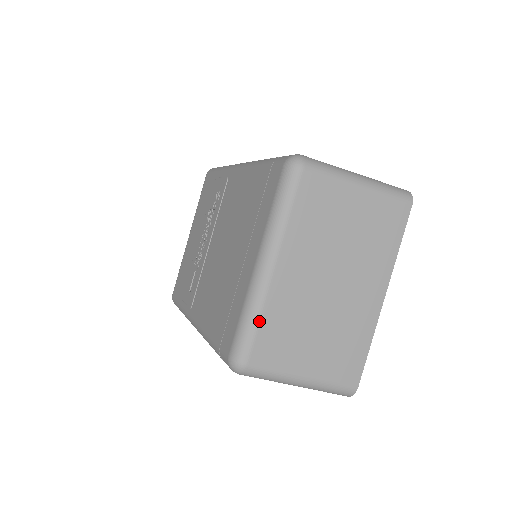
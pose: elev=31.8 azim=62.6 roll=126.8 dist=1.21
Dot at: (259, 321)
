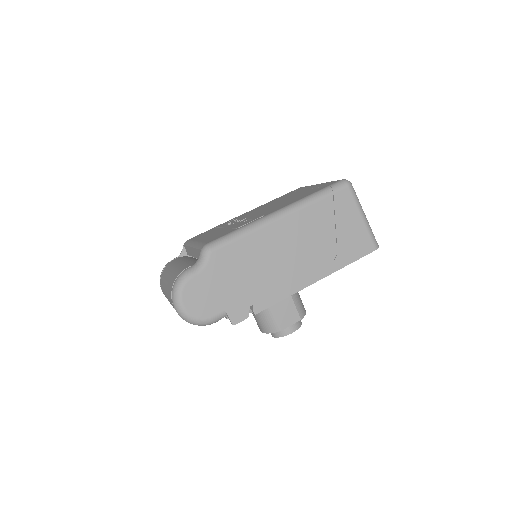
Dot at: occluded
